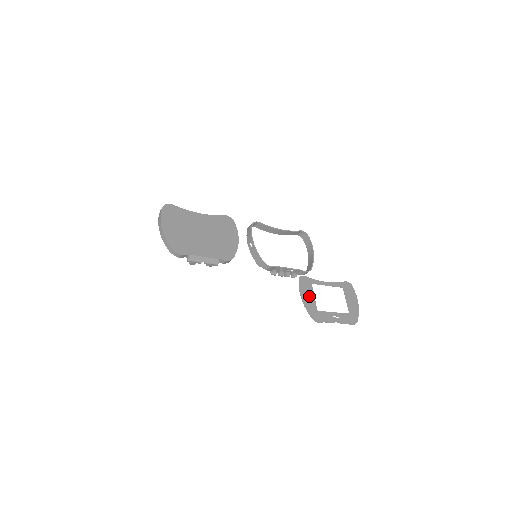
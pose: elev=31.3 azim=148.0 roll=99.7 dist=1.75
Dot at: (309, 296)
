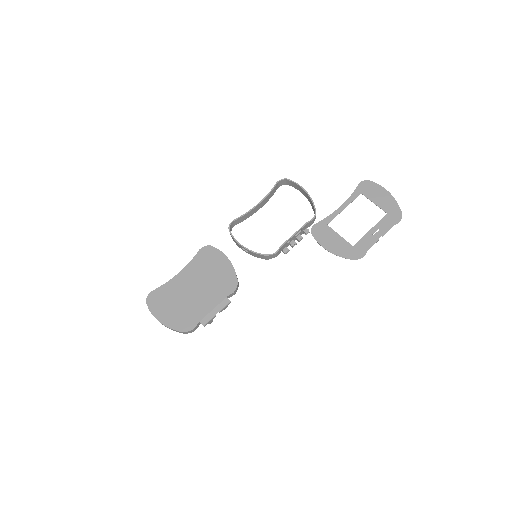
Dot at: (334, 240)
